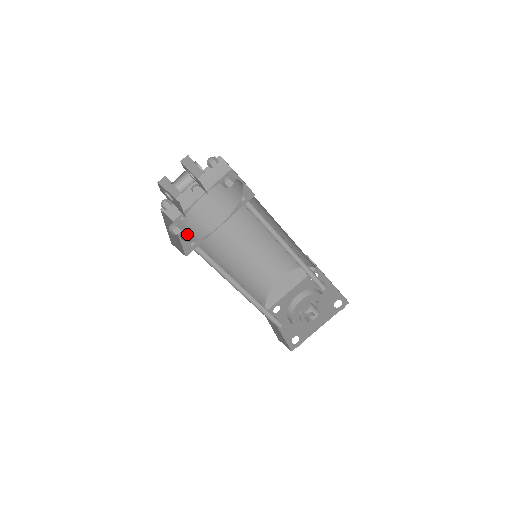
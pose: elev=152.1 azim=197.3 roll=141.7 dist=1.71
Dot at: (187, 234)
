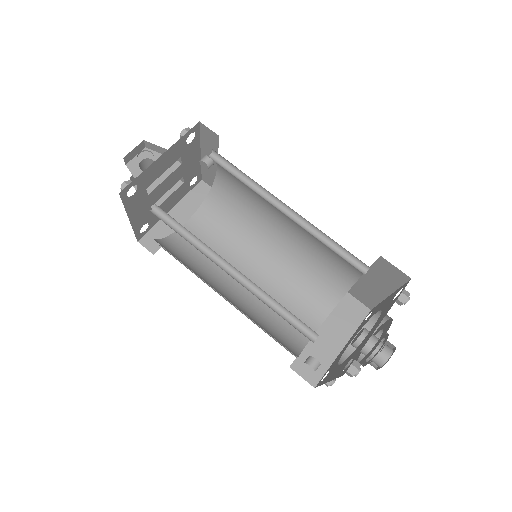
Dot at: (208, 214)
